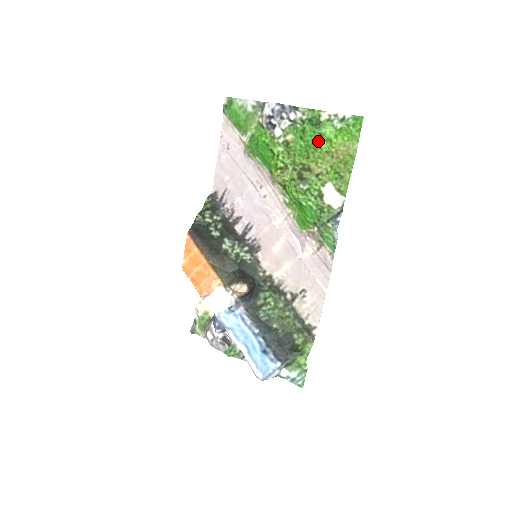
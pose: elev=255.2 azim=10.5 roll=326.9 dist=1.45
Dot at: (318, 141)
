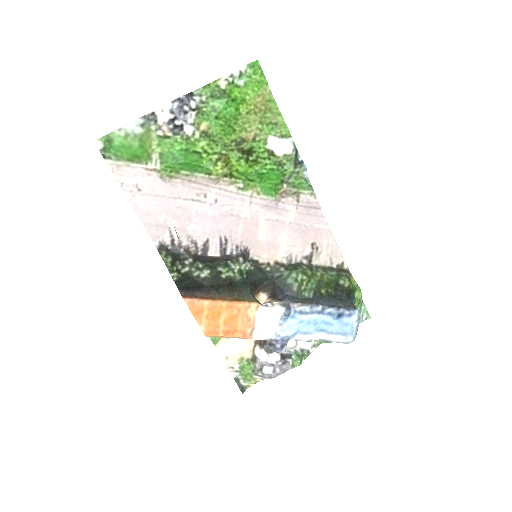
Dot at: (234, 109)
